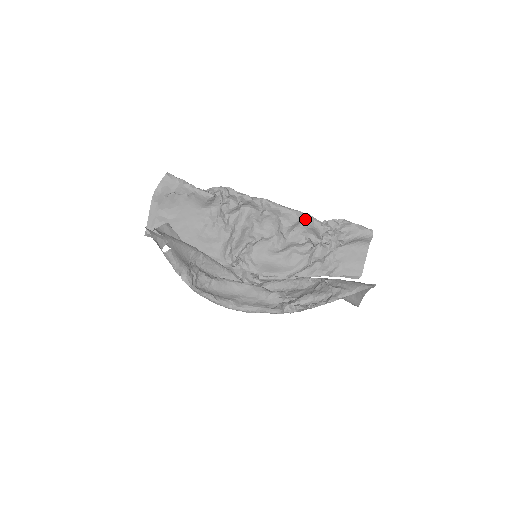
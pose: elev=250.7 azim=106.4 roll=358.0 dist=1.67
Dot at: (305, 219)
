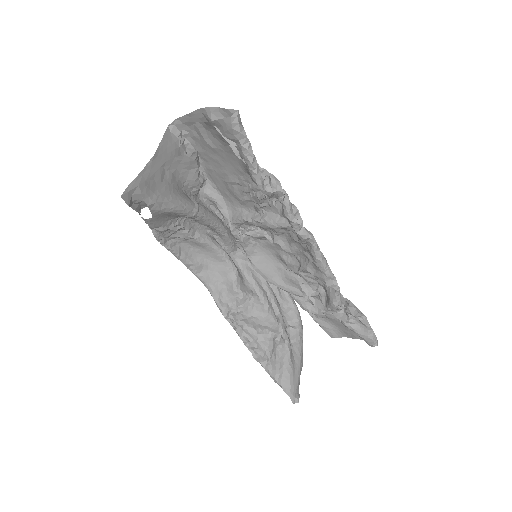
Dot at: (331, 285)
